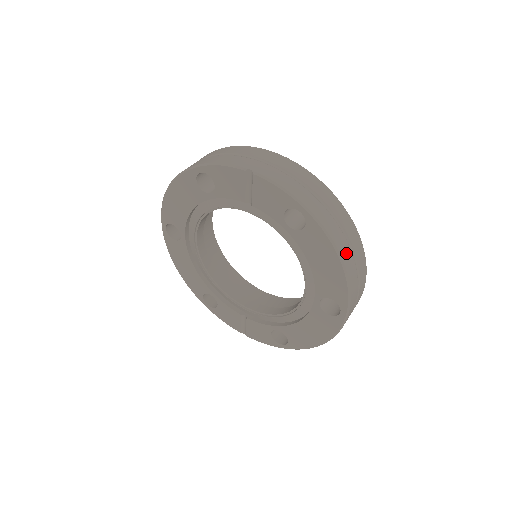
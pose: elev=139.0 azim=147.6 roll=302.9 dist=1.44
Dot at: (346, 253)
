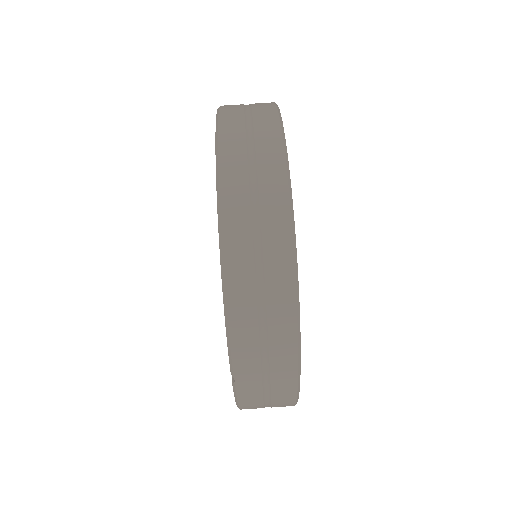
Dot at: occluded
